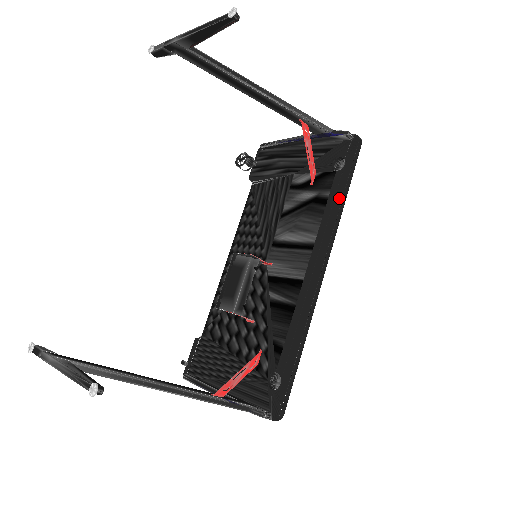
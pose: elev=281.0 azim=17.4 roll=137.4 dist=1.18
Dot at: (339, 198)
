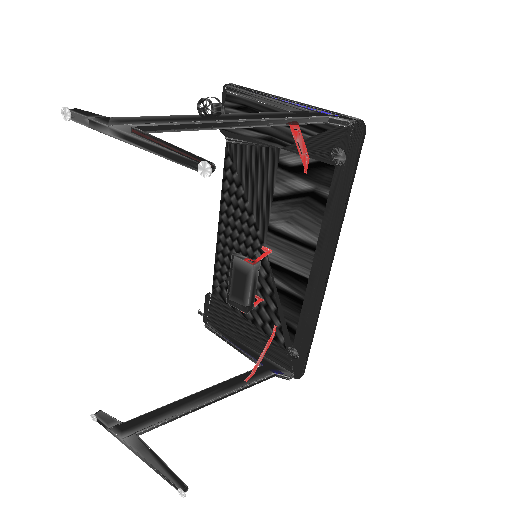
Dot at: (341, 204)
